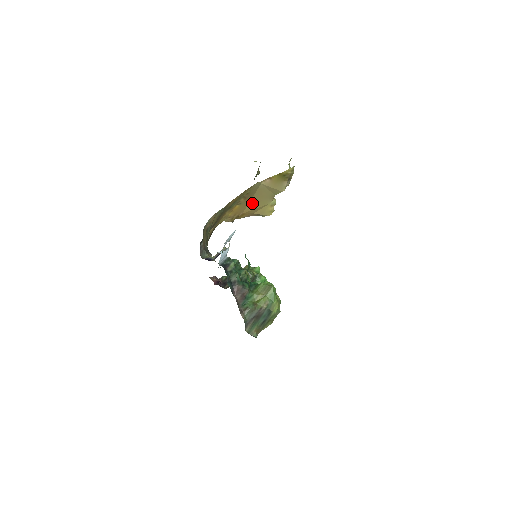
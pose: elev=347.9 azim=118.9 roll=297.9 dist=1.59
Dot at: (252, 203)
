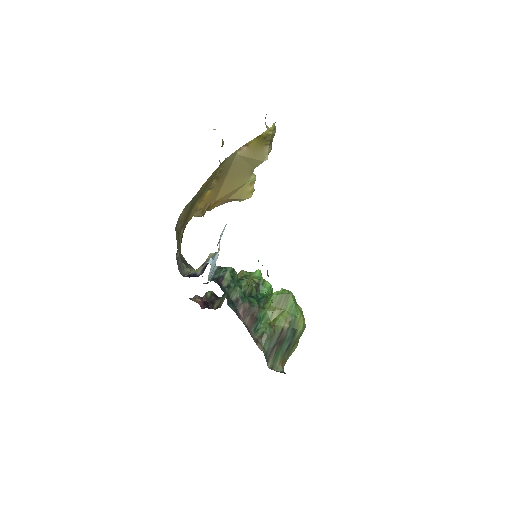
Dot at: (226, 185)
